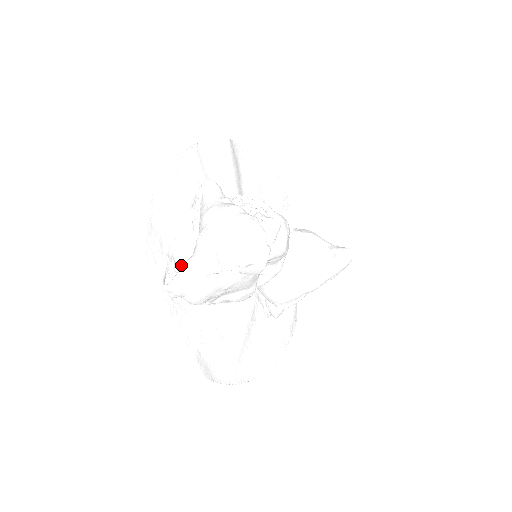
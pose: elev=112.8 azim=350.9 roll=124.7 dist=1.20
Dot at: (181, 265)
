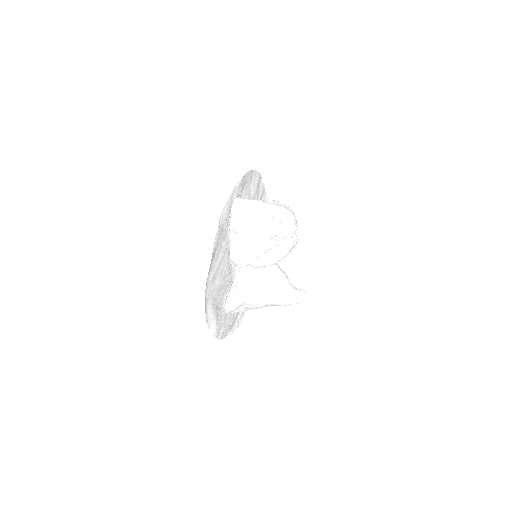
Dot at: occluded
